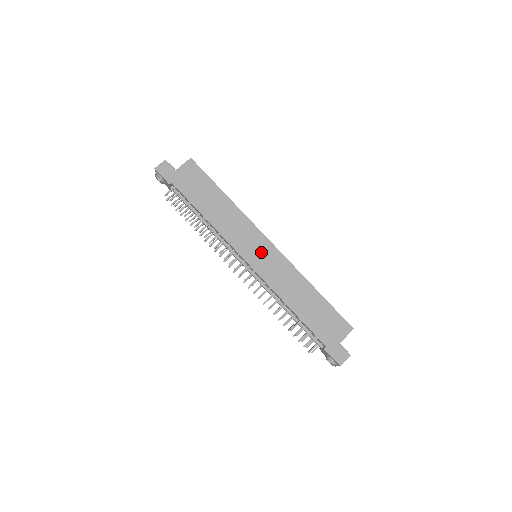
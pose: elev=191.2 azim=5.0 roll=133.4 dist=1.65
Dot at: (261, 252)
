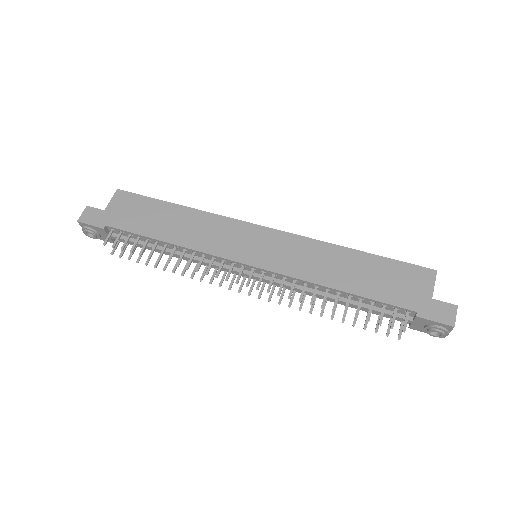
Dot at: (259, 244)
